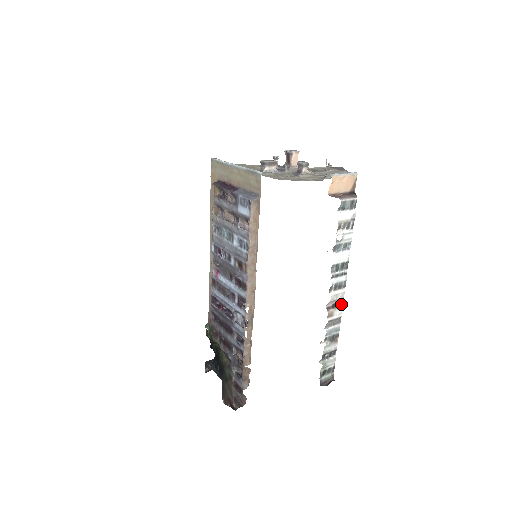
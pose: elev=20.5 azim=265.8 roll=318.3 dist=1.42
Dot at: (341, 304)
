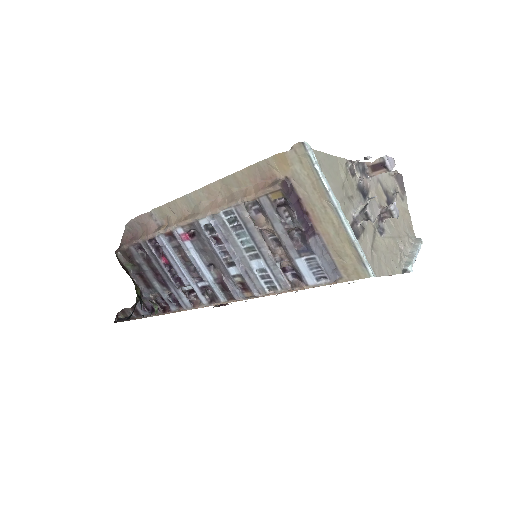
Dot at: occluded
